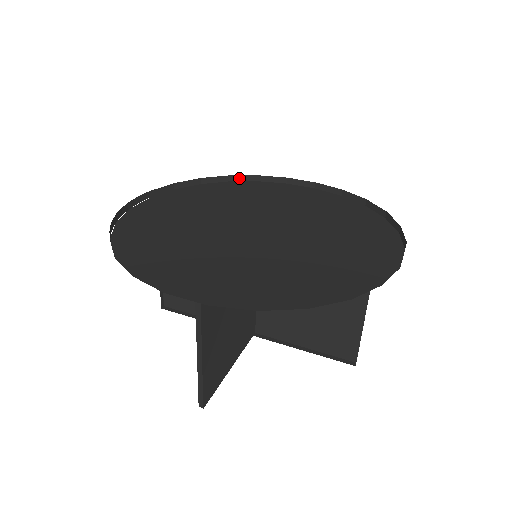
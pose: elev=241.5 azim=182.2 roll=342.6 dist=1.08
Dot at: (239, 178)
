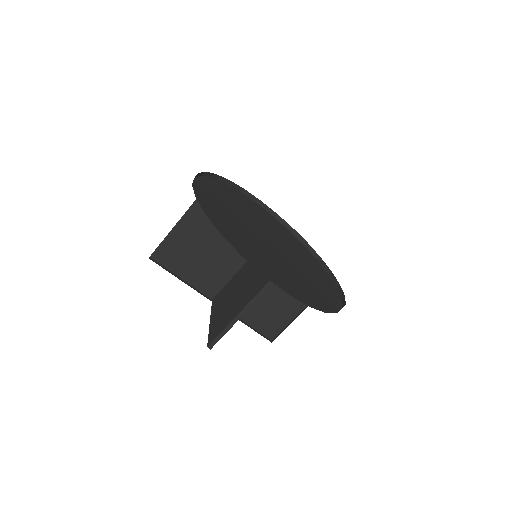
Dot at: (233, 185)
